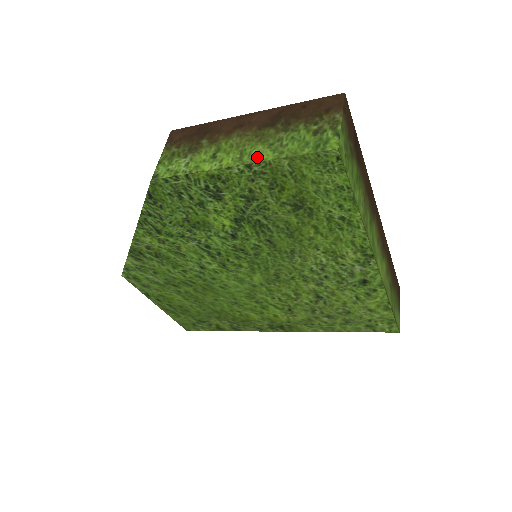
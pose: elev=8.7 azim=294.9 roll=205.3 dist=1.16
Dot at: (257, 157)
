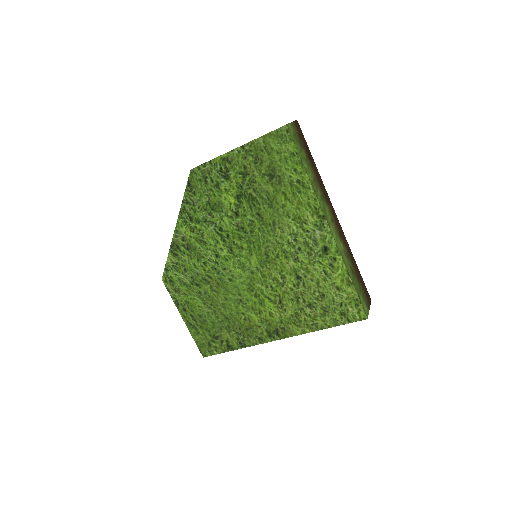
Dot at: occluded
